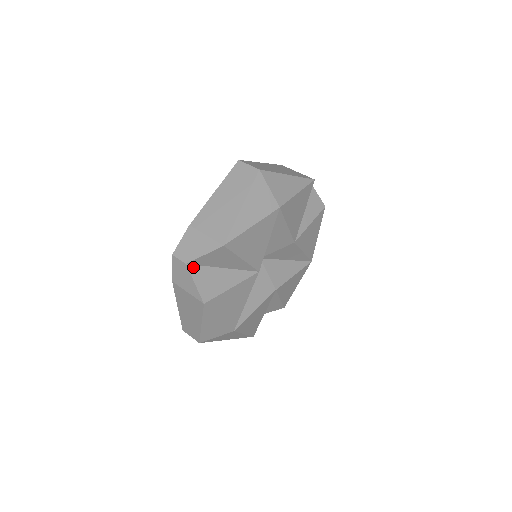
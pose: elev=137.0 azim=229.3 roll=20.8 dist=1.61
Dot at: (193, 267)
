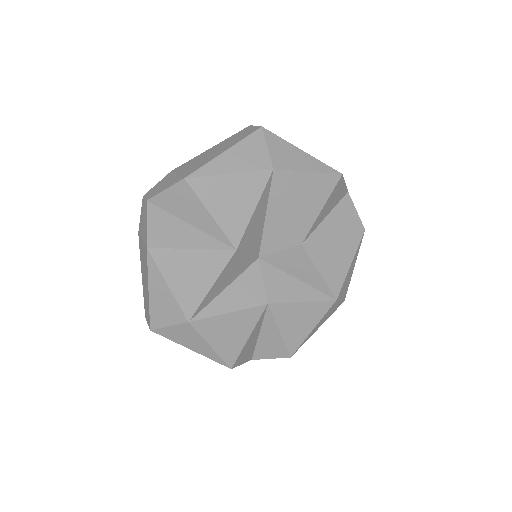
Dot at: (153, 207)
